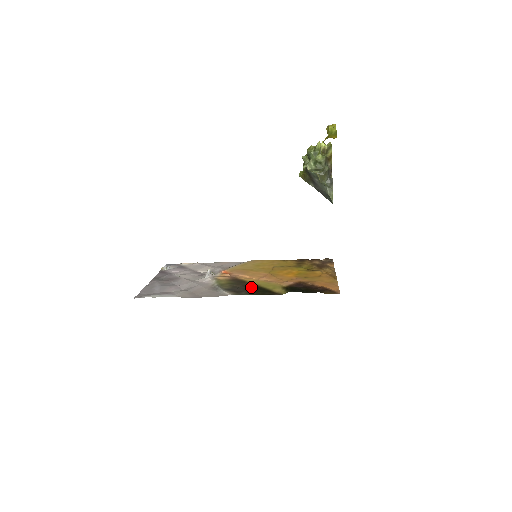
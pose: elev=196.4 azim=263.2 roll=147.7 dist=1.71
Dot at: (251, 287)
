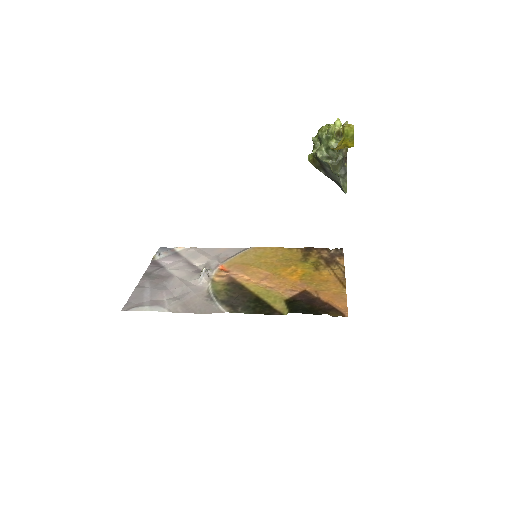
Dot at: (249, 298)
